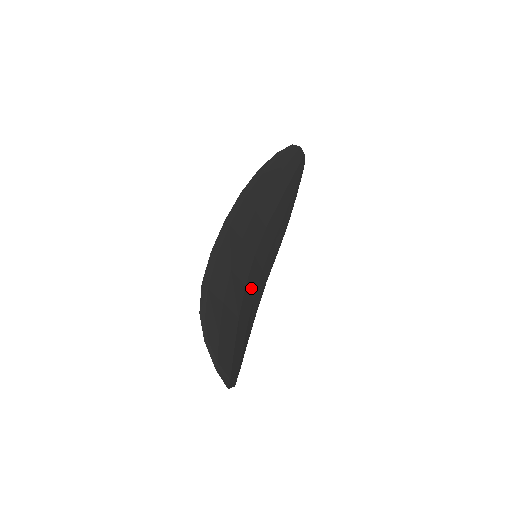
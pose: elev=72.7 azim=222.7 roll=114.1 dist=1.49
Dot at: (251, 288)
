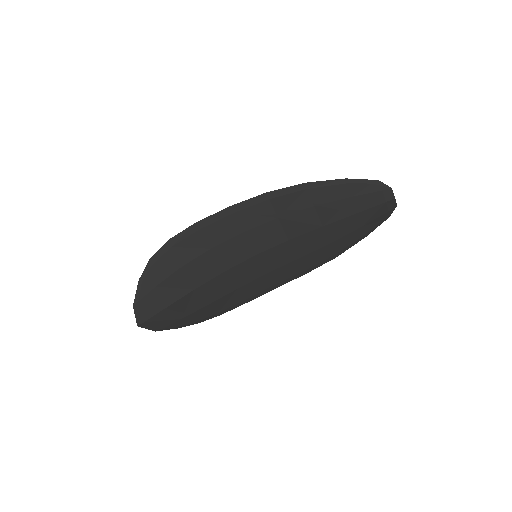
Dot at: (236, 278)
